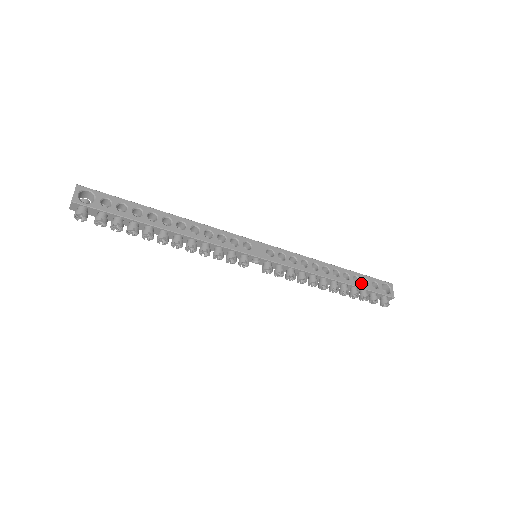
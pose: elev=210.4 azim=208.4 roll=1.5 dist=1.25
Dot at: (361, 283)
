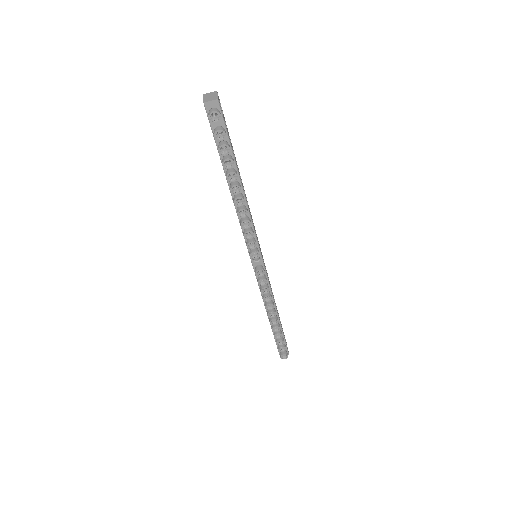
Dot at: occluded
